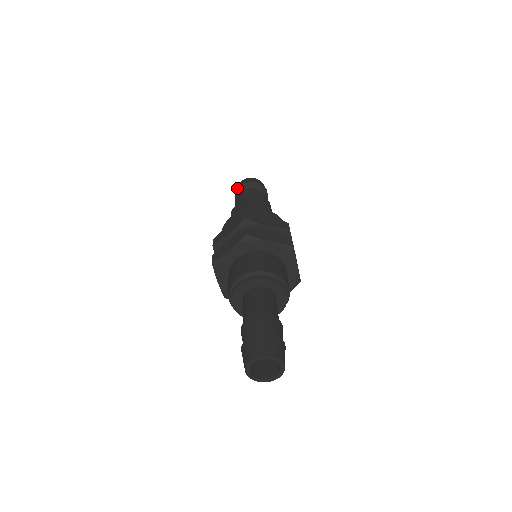
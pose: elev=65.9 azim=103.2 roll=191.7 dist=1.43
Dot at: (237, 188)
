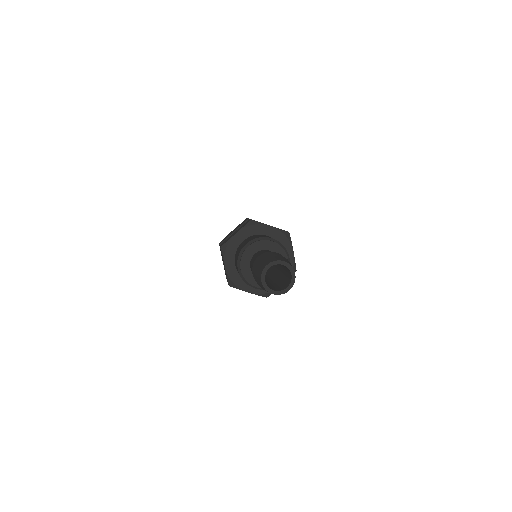
Dot at: occluded
